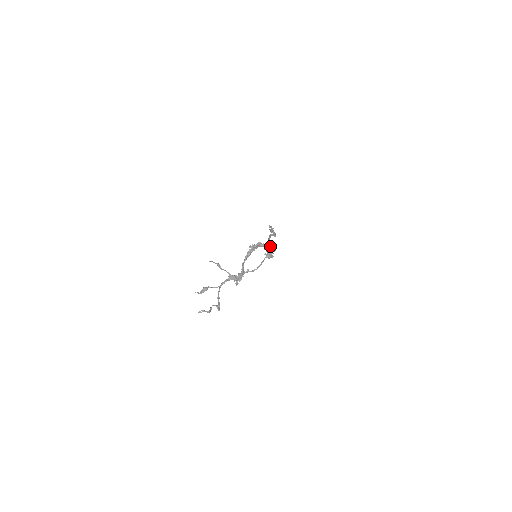
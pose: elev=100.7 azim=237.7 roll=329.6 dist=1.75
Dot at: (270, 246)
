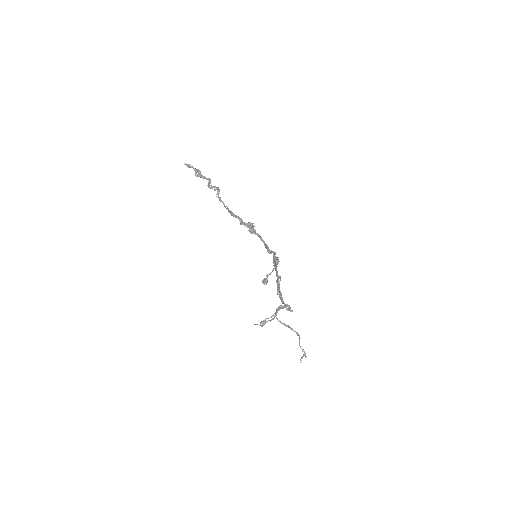
Dot at: (249, 230)
